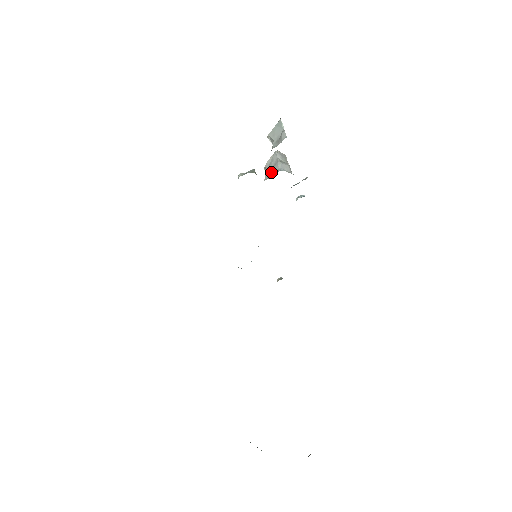
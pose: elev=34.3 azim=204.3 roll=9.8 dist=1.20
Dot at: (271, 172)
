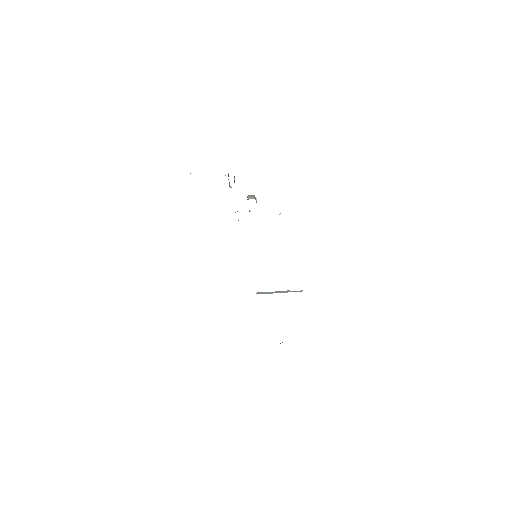
Dot at: occluded
